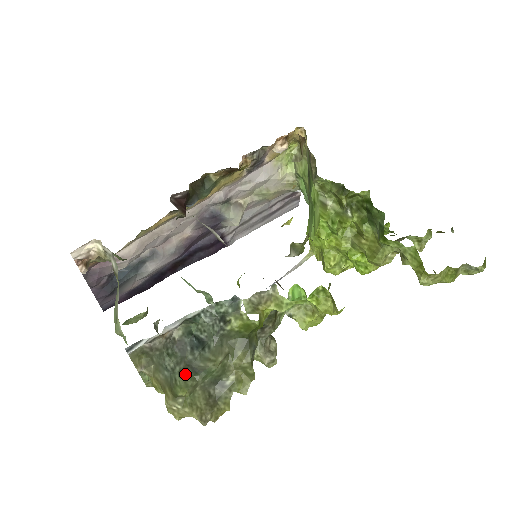
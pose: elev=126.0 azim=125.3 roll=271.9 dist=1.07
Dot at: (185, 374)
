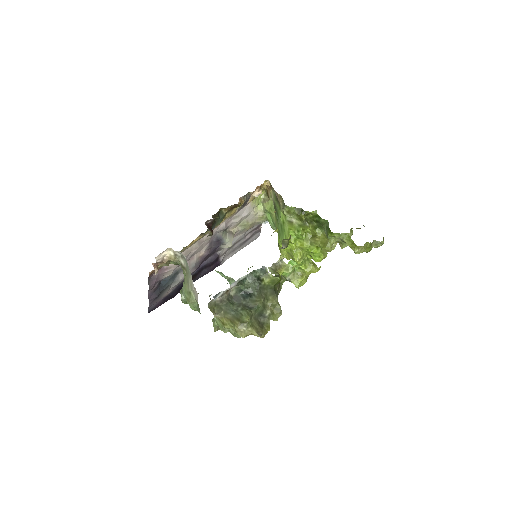
Dot at: (246, 309)
